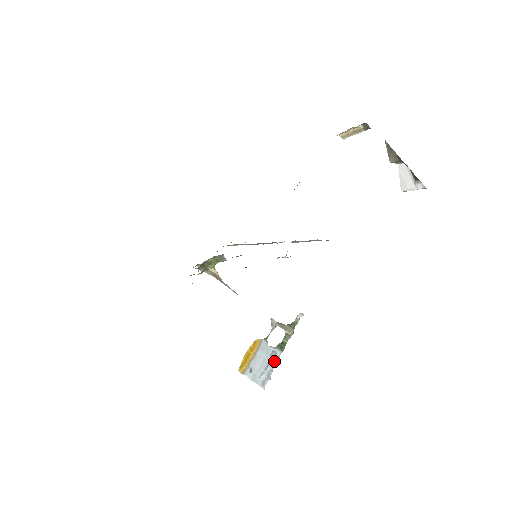
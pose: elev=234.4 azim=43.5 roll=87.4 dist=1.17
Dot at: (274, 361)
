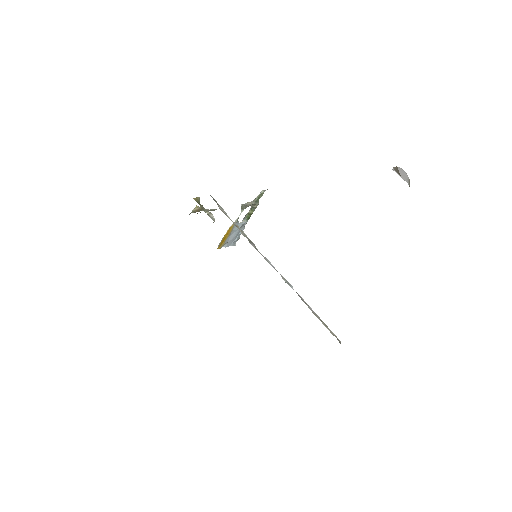
Dot at: (243, 228)
